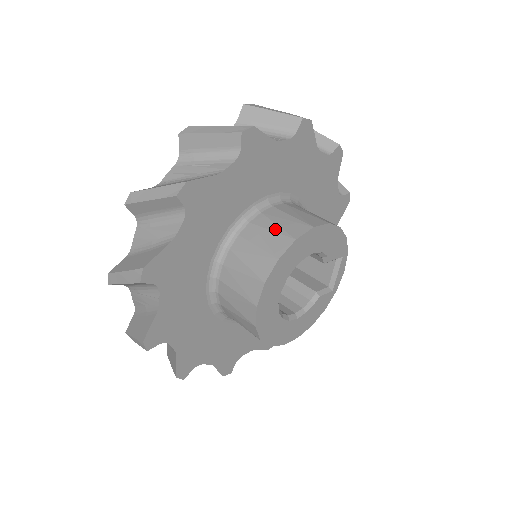
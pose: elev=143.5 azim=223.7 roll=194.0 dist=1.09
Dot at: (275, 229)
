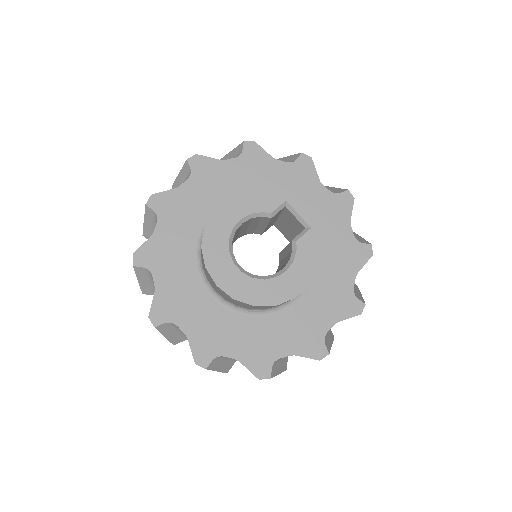
Dot at: occluded
